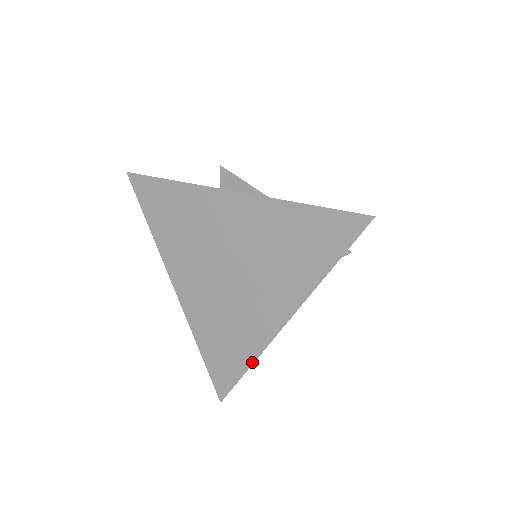
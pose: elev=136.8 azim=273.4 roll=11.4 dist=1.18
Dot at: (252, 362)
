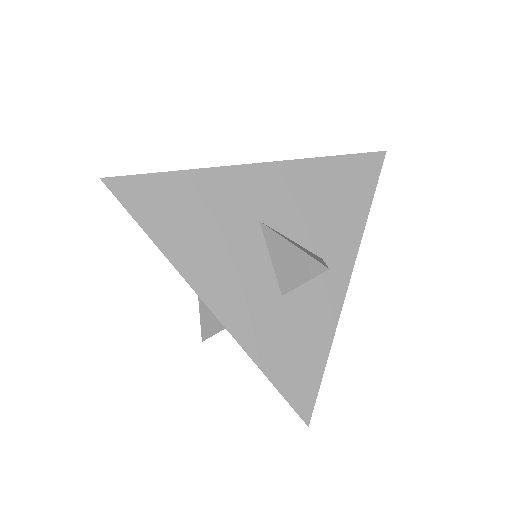
Dot at: (330, 344)
